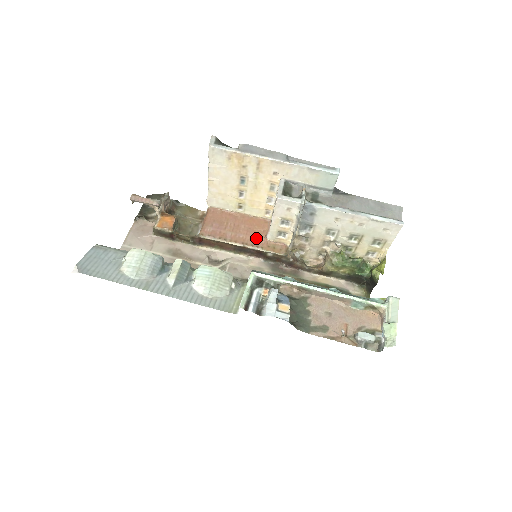
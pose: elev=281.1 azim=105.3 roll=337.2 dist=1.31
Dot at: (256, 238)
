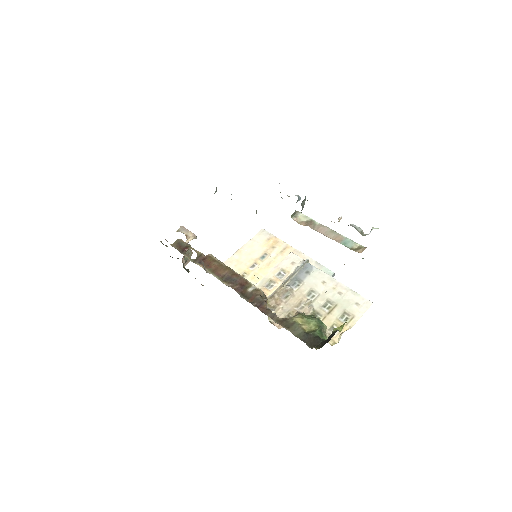
Dot at: occluded
